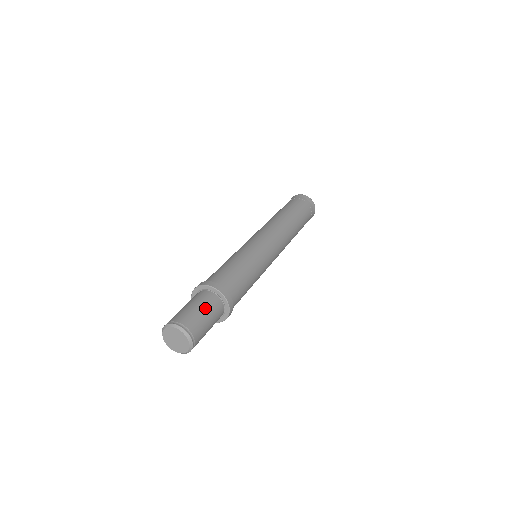
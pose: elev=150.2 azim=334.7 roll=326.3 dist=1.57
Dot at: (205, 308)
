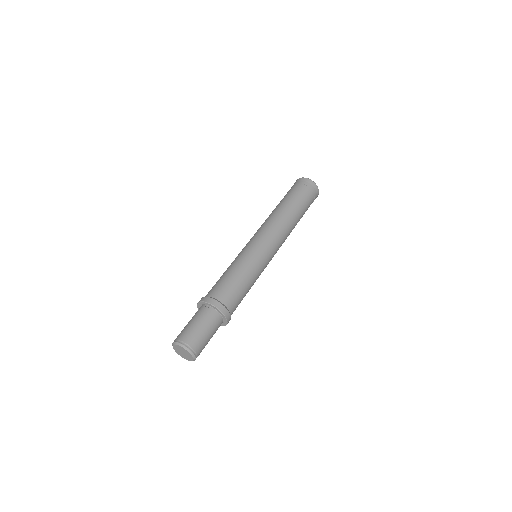
Dot at: (203, 324)
